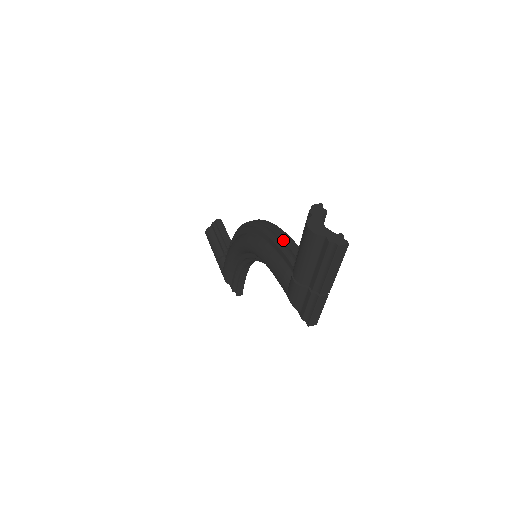
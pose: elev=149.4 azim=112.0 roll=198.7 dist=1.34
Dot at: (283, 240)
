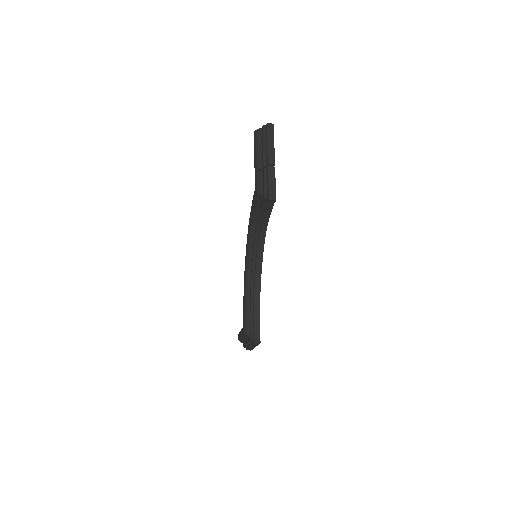
Dot at: occluded
